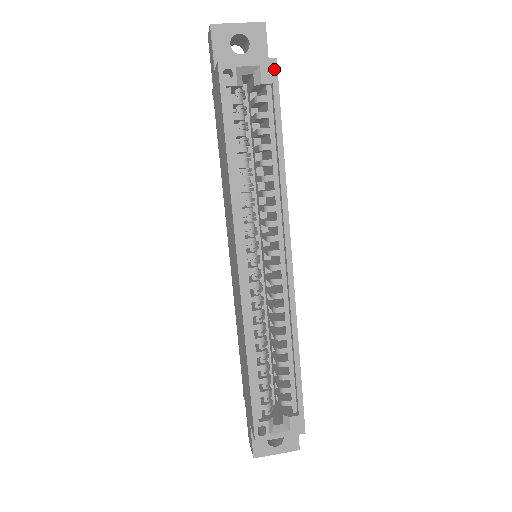
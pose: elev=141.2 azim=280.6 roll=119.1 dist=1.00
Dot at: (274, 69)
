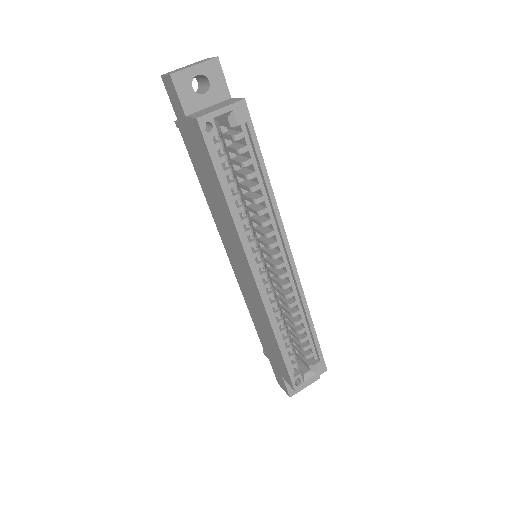
Dot at: (245, 109)
